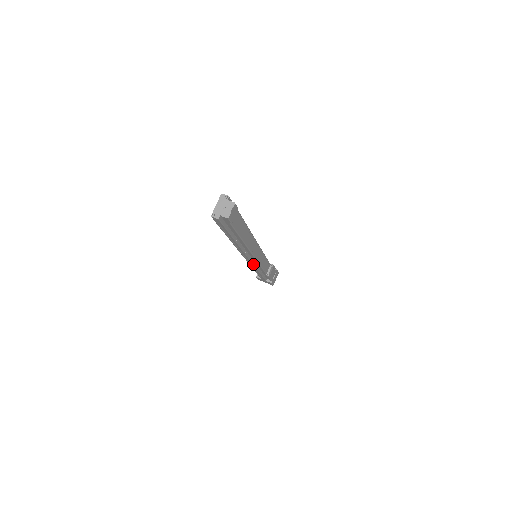
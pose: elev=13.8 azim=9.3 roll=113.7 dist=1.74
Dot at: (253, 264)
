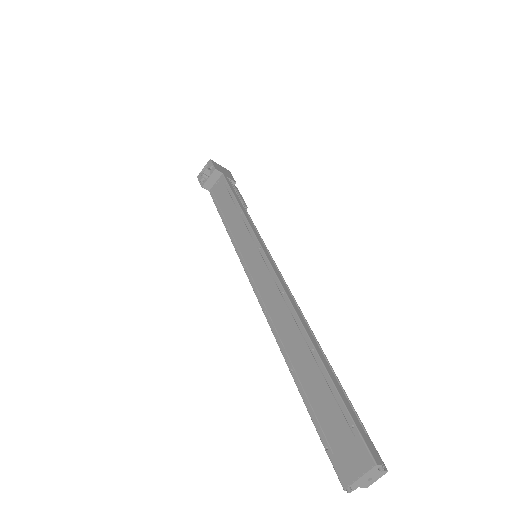
Dot at: occluded
